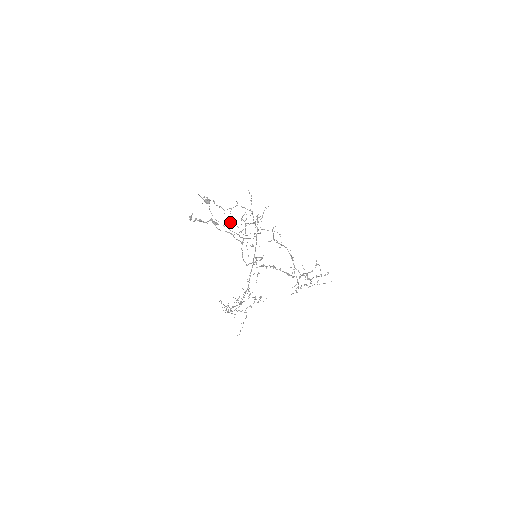
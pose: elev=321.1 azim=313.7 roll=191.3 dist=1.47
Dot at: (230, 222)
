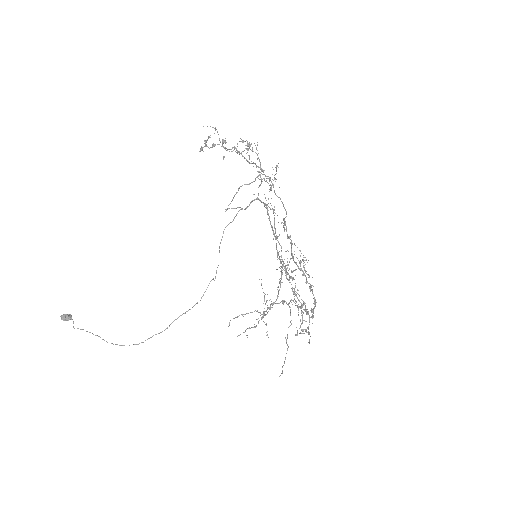
Dot at: occluded
